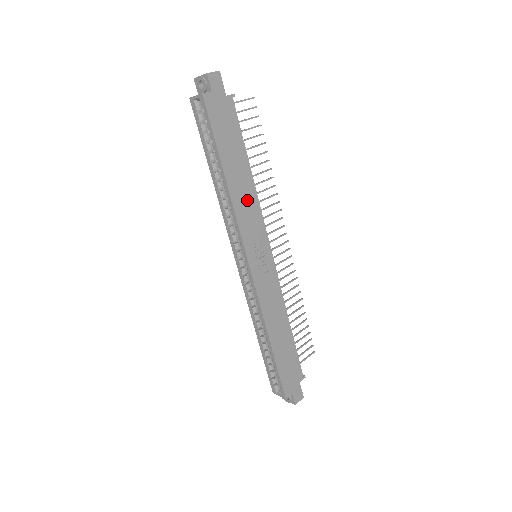
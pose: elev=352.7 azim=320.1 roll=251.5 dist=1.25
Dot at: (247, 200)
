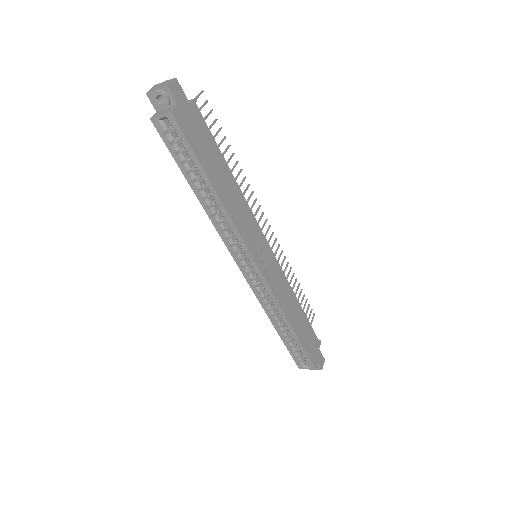
Dot at: (239, 207)
